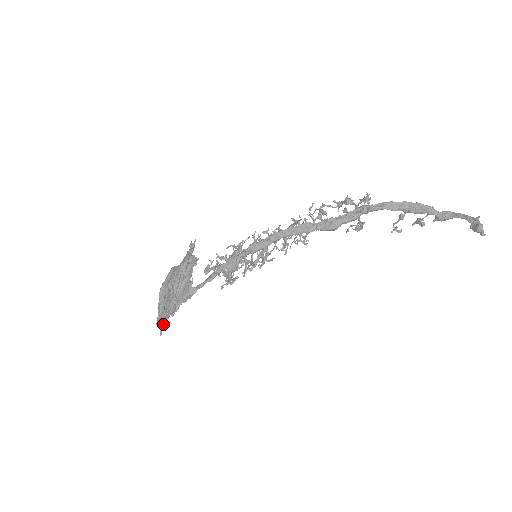
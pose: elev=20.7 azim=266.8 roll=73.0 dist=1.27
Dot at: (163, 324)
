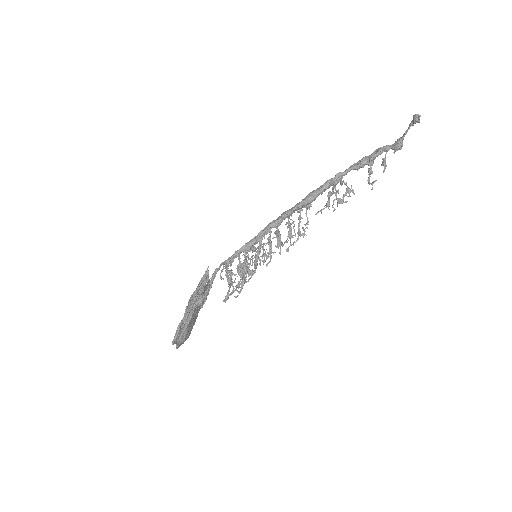
Dot at: (175, 333)
